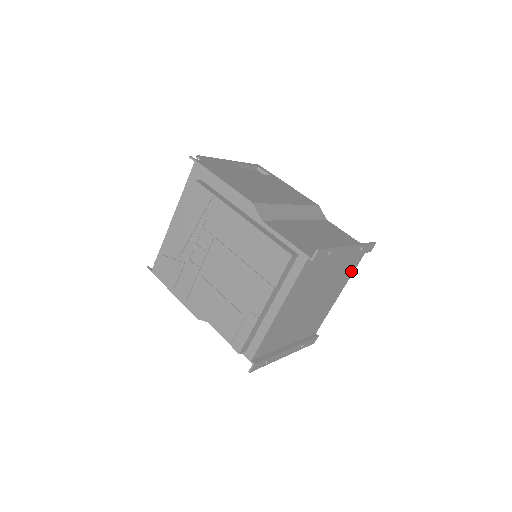
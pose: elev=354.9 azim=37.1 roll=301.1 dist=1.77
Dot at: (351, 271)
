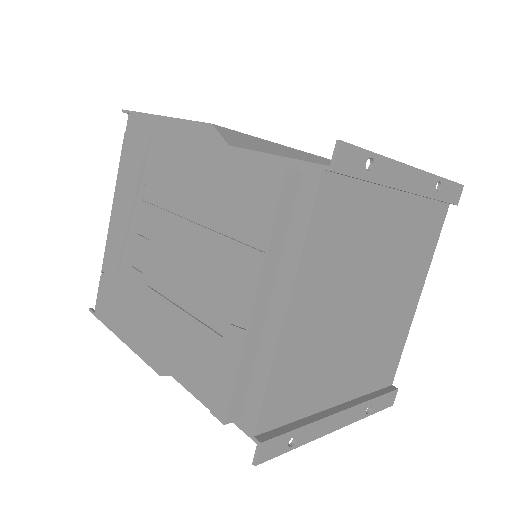
Dot at: (429, 248)
